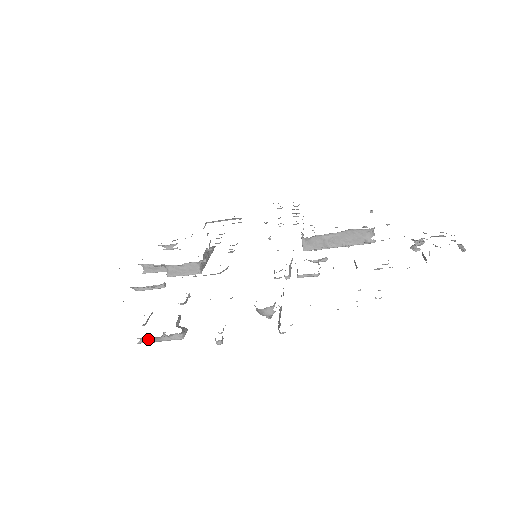
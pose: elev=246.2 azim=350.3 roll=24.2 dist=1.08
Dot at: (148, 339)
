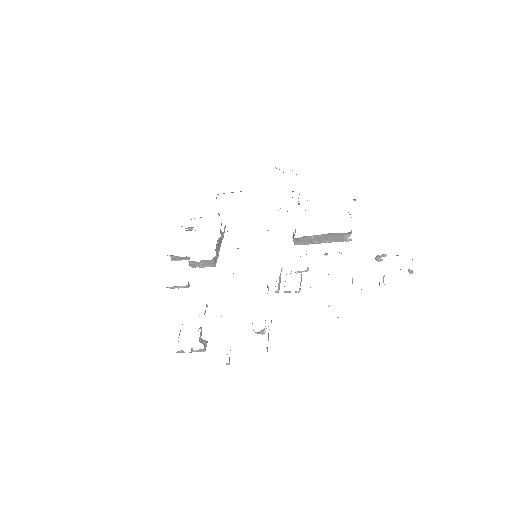
Dot at: (182, 351)
